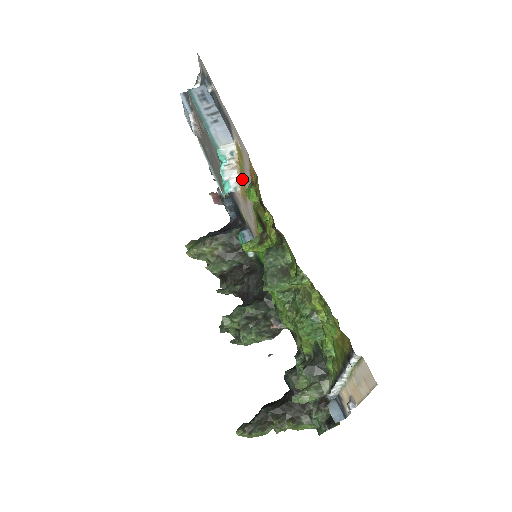
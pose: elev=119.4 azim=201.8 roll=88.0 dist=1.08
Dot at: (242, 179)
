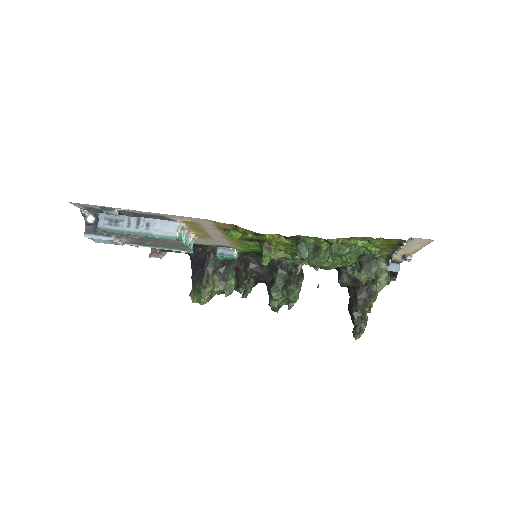
Dot at: (199, 232)
